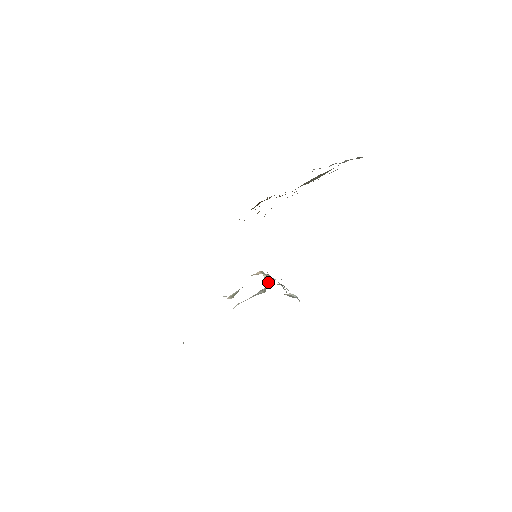
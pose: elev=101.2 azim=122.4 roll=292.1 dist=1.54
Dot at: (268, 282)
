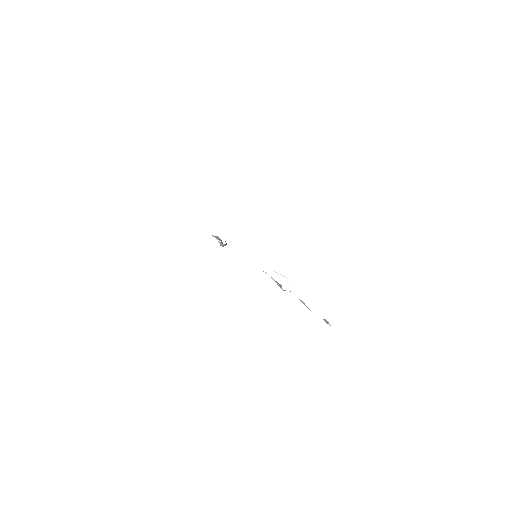
Dot at: occluded
